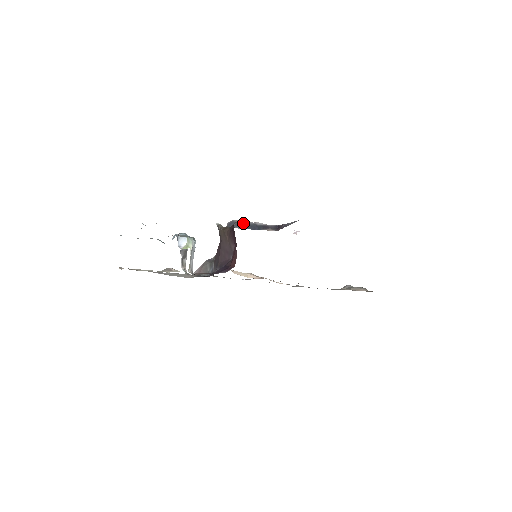
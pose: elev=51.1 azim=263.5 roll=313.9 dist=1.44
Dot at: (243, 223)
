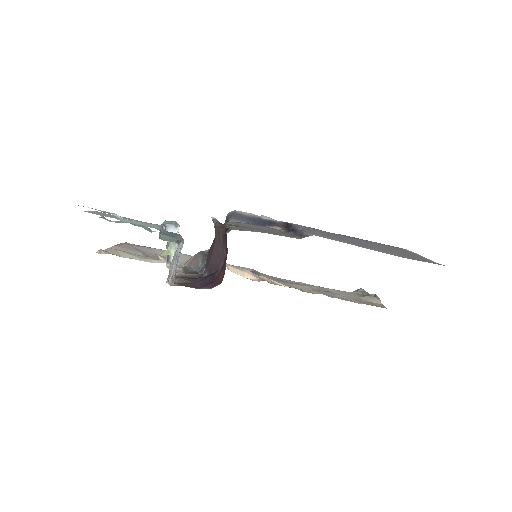
Dot at: (246, 215)
